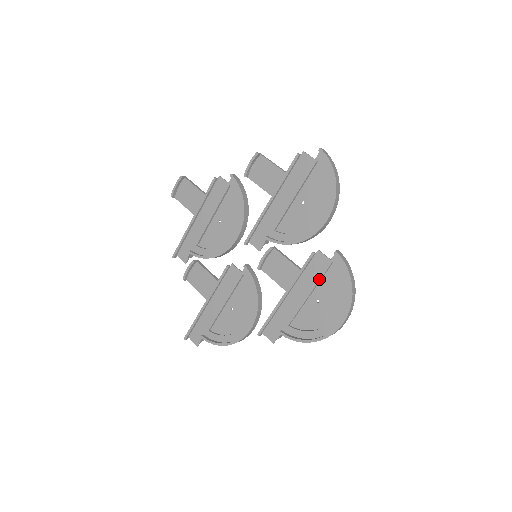
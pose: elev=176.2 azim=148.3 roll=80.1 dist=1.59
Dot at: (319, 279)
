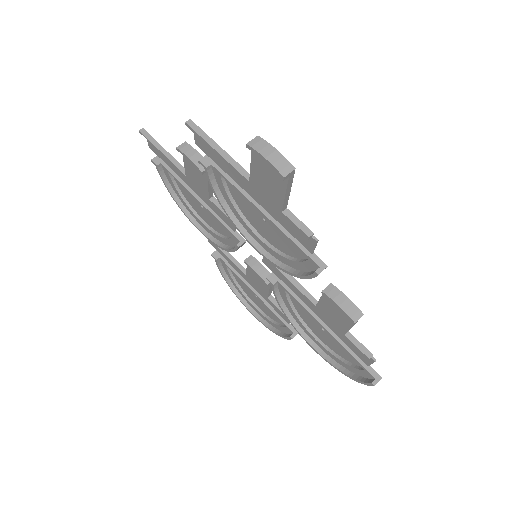
Dot at: occluded
